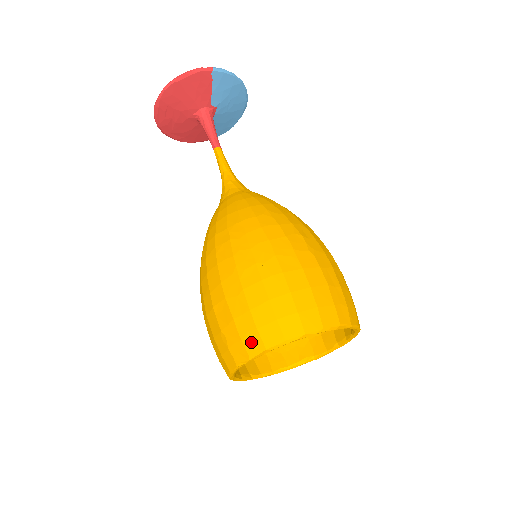
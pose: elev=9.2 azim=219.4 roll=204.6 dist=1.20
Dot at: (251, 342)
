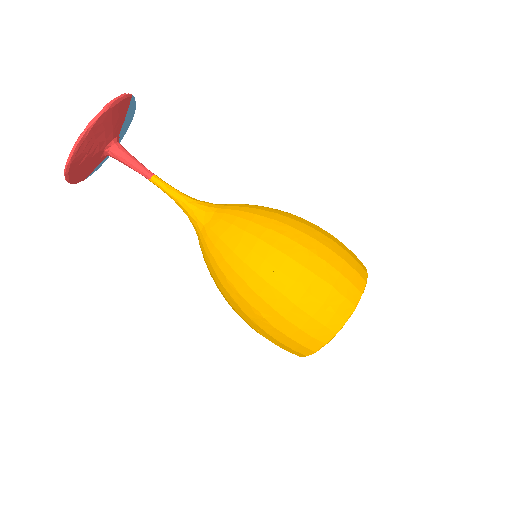
Dot at: (352, 295)
